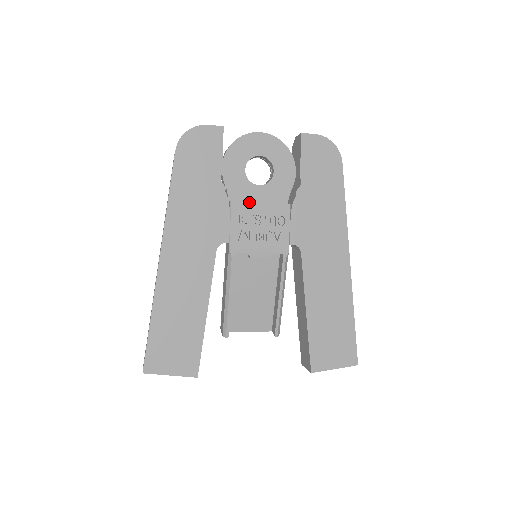
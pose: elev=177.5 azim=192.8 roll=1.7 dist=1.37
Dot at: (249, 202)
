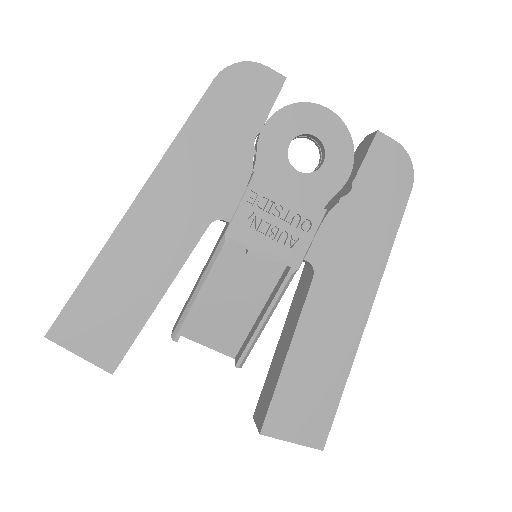
Dot at: (277, 186)
